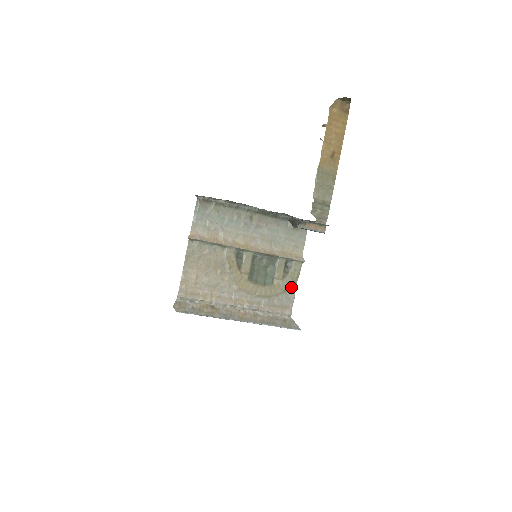
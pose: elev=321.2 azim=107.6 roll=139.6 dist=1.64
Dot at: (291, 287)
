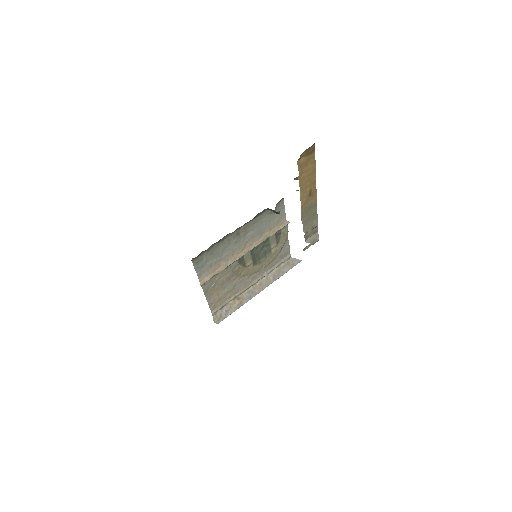
Dot at: (285, 243)
